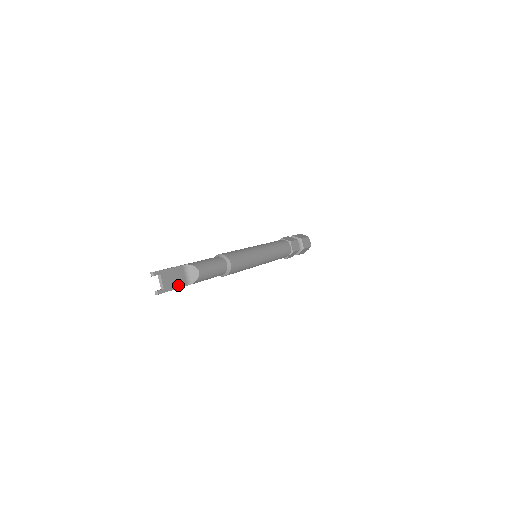
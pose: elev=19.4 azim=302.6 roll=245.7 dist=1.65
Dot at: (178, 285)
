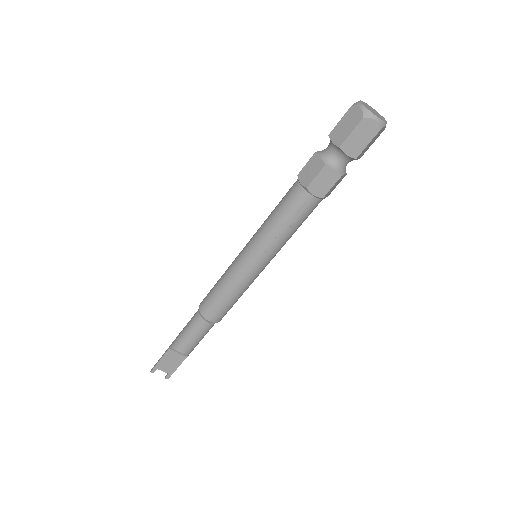
Dot at: (178, 363)
